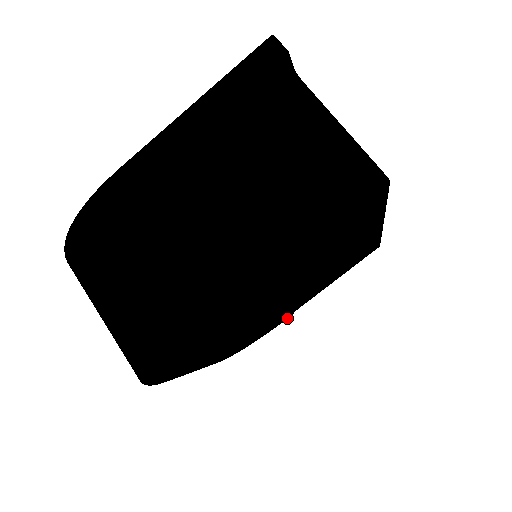
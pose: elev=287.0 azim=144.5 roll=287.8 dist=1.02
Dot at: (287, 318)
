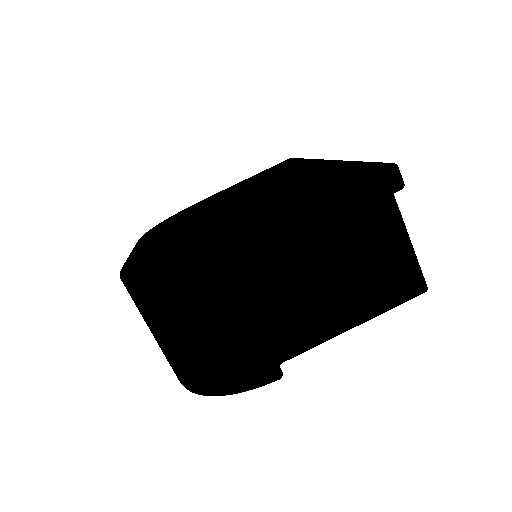
Dot at: occluded
